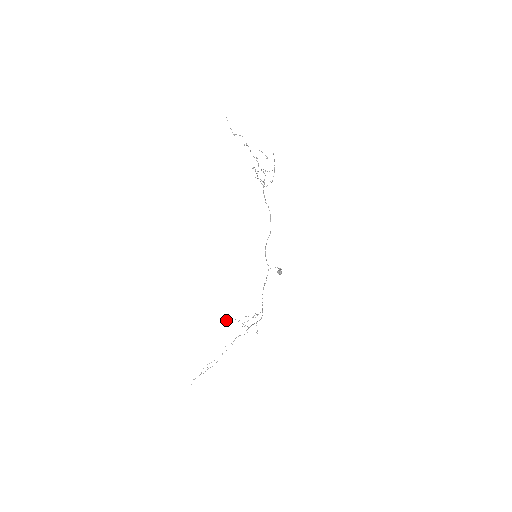
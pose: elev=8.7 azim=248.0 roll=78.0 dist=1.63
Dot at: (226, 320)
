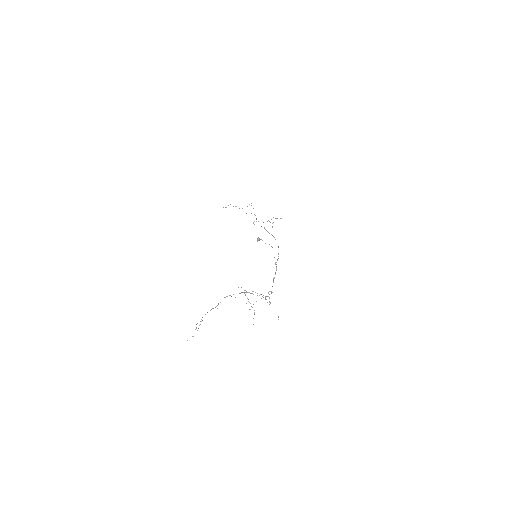
Dot at: occluded
